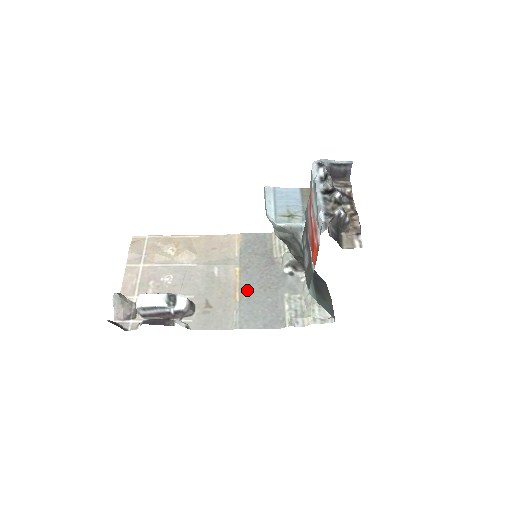
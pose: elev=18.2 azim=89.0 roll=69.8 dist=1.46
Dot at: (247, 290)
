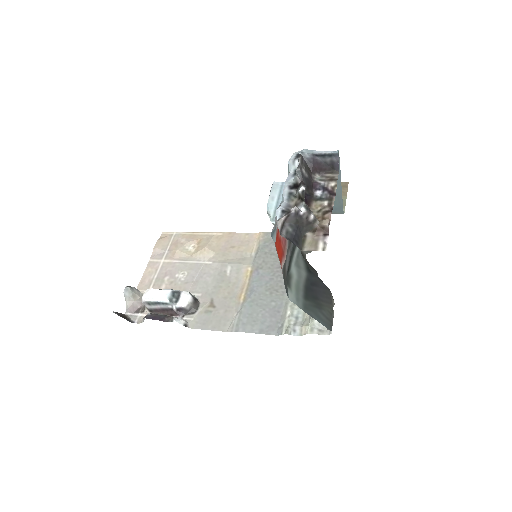
Dot at: (253, 292)
